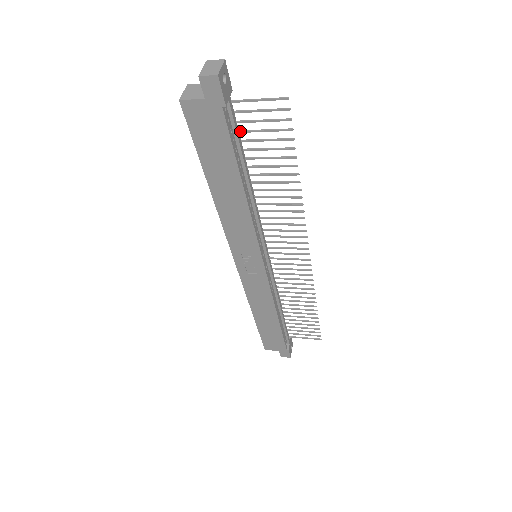
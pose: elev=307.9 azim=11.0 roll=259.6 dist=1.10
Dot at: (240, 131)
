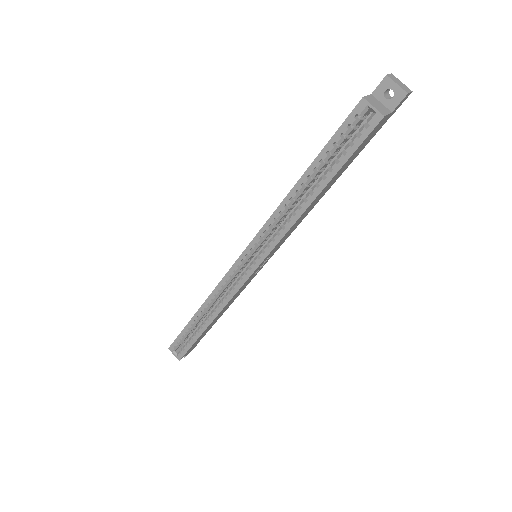
Dot at: occluded
